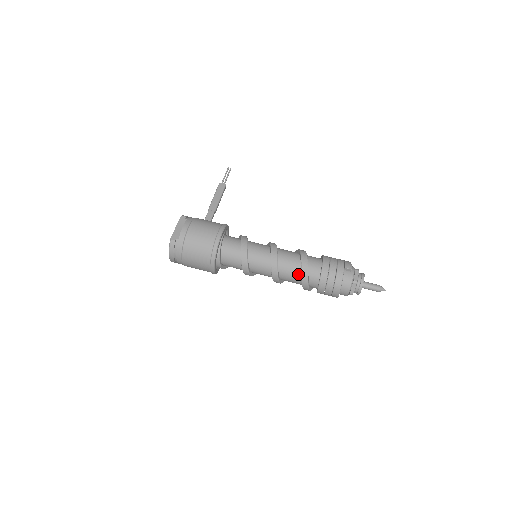
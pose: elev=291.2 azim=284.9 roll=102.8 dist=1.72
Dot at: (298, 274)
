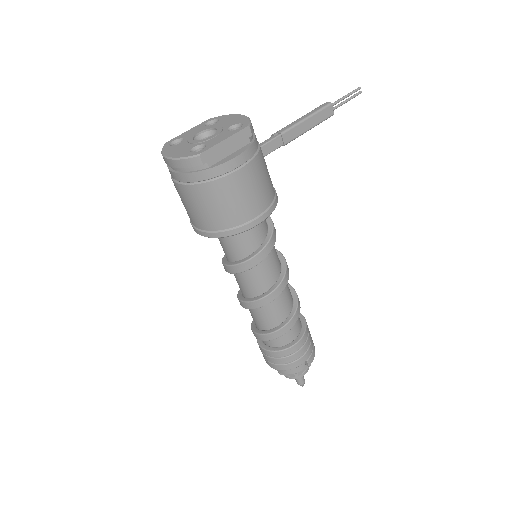
Dot at: (267, 326)
